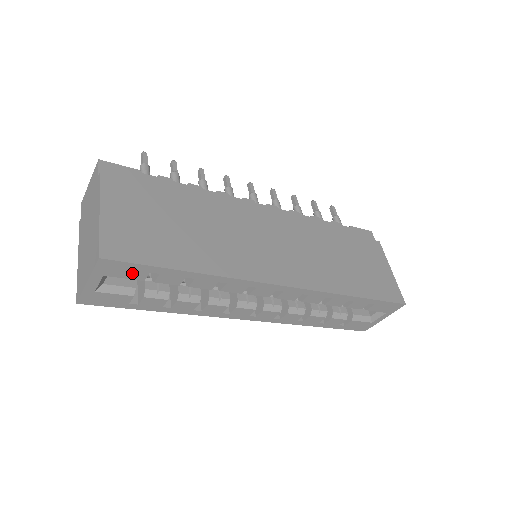
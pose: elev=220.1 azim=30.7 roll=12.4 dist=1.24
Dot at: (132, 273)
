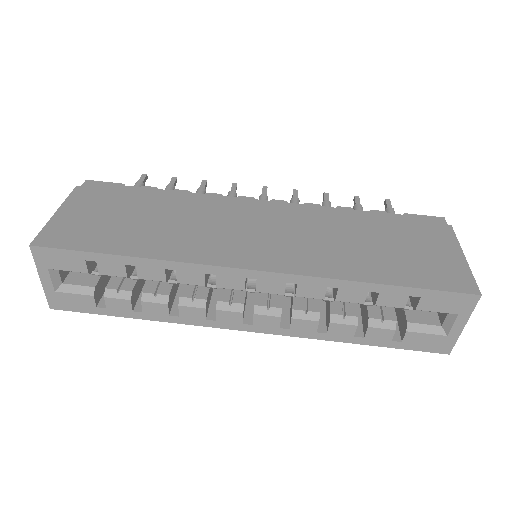
Dot at: (70, 263)
